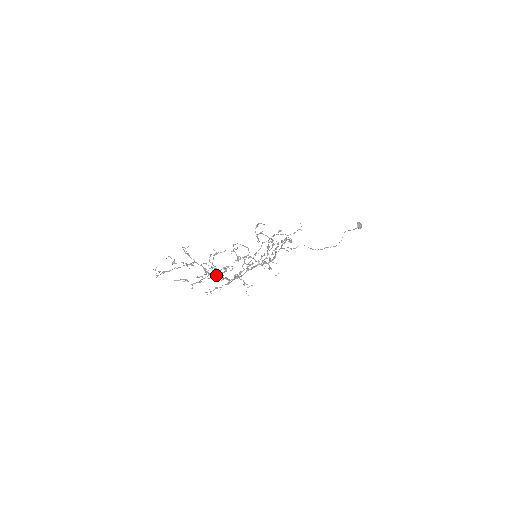
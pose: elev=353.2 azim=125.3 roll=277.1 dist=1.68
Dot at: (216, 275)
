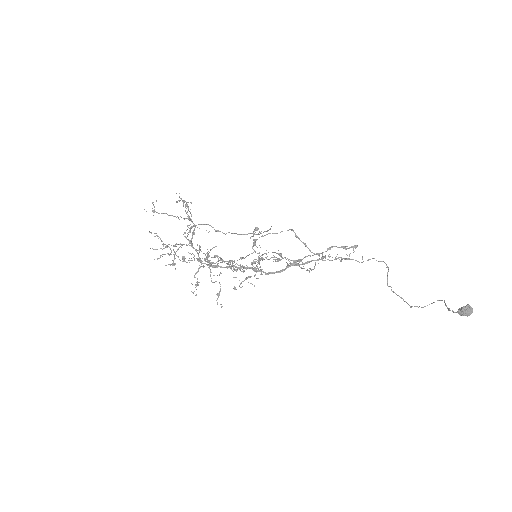
Dot at: occluded
